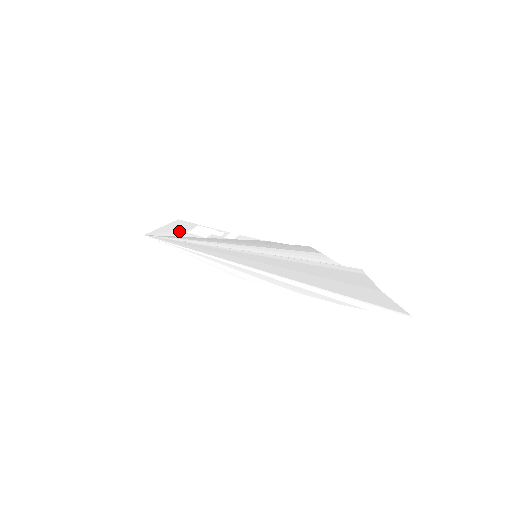
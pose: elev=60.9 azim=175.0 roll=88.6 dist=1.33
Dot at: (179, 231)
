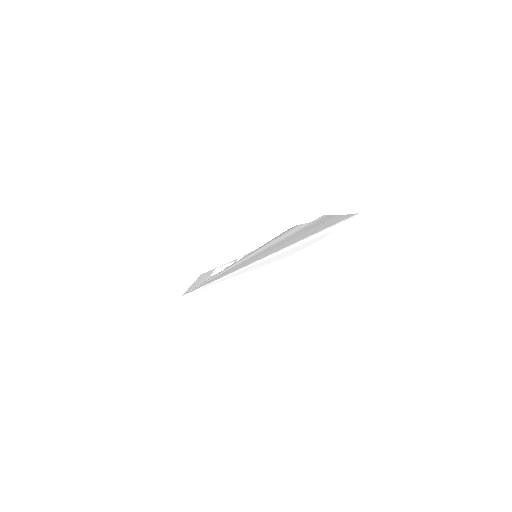
Dot at: (204, 280)
